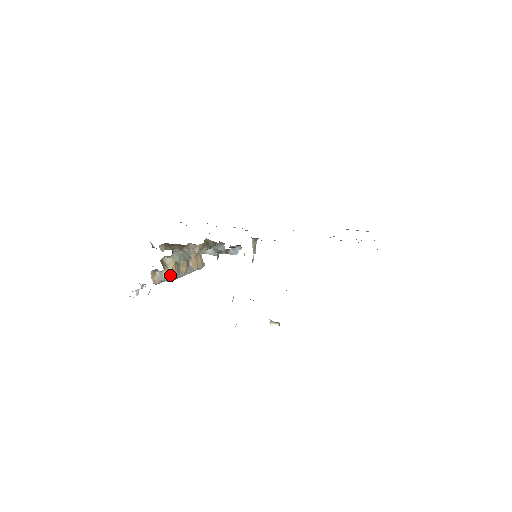
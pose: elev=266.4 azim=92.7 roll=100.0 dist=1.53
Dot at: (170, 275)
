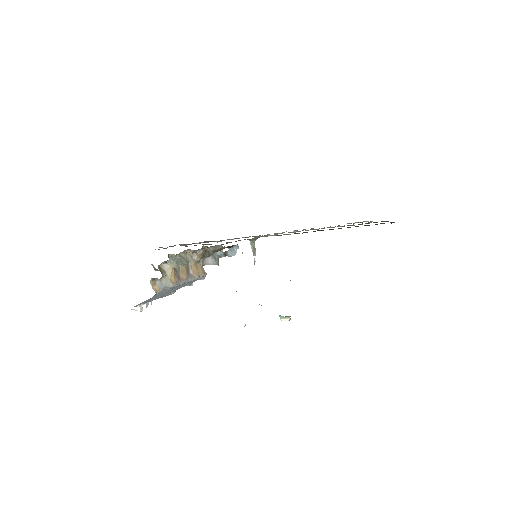
Dot at: (170, 281)
